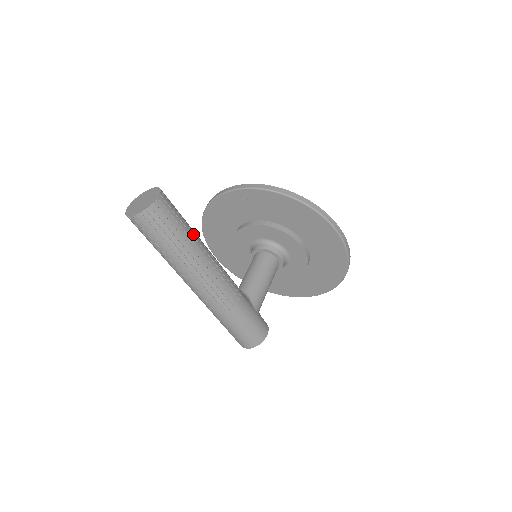
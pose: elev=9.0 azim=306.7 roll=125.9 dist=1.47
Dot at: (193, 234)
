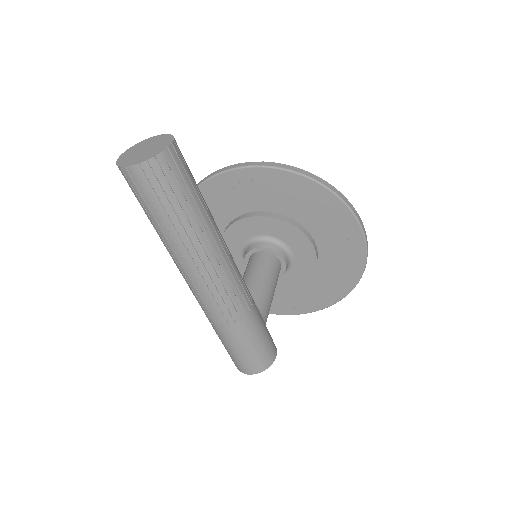
Dot at: (207, 206)
